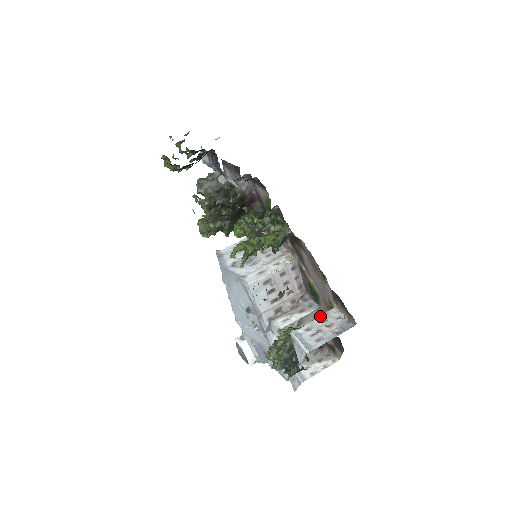
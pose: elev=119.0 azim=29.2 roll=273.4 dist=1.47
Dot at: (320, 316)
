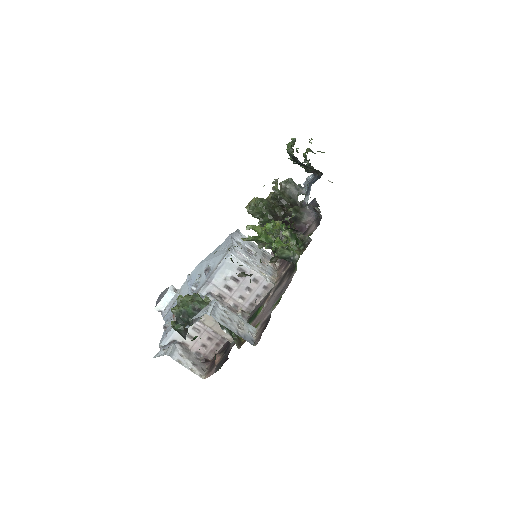
Dot at: occluded
